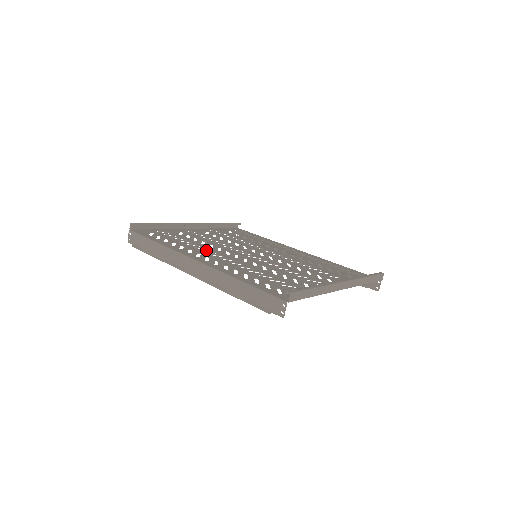
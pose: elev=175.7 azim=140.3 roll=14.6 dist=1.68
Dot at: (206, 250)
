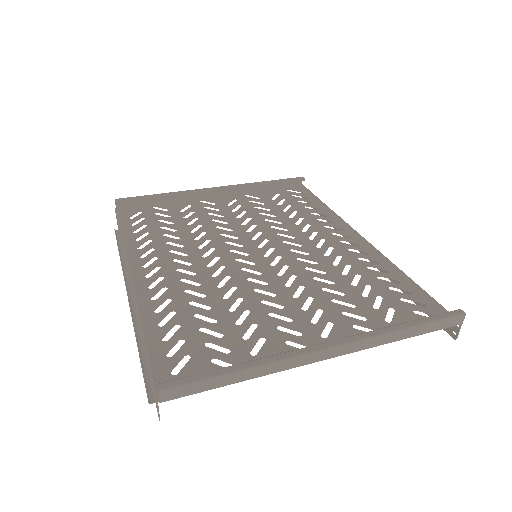
Dot at: (178, 248)
